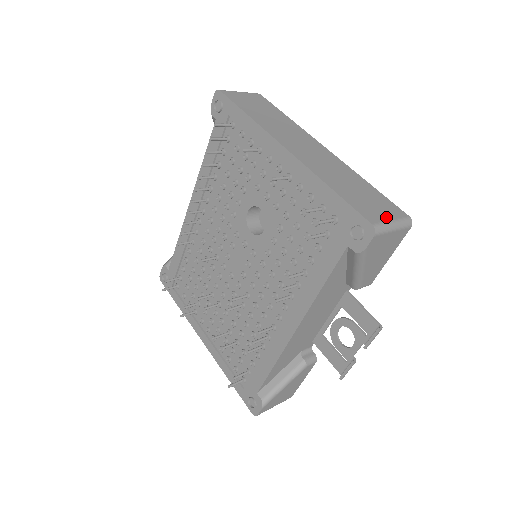
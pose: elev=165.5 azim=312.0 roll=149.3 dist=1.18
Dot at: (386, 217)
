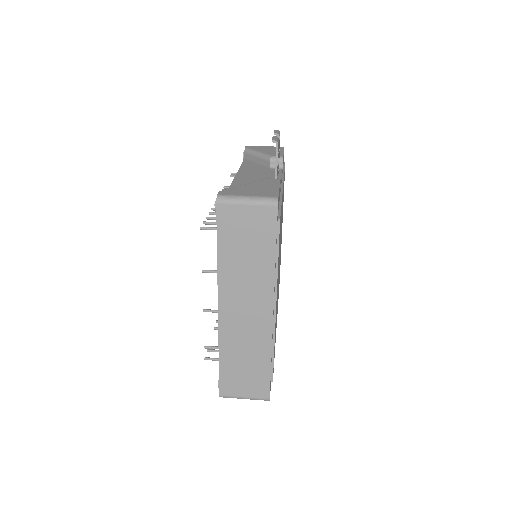
Dot at: (242, 394)
